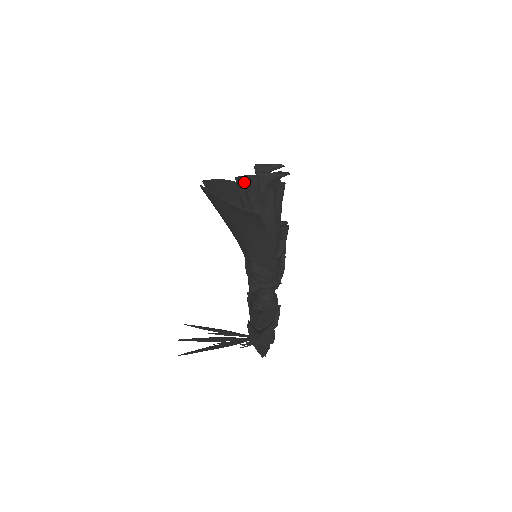
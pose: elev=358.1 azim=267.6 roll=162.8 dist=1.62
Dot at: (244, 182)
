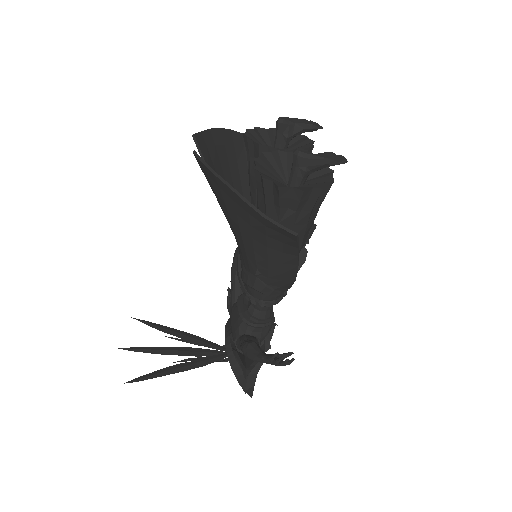
Dot at: (265, 154)
